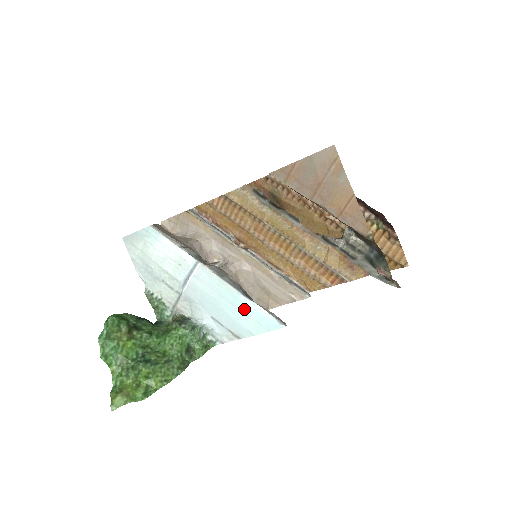
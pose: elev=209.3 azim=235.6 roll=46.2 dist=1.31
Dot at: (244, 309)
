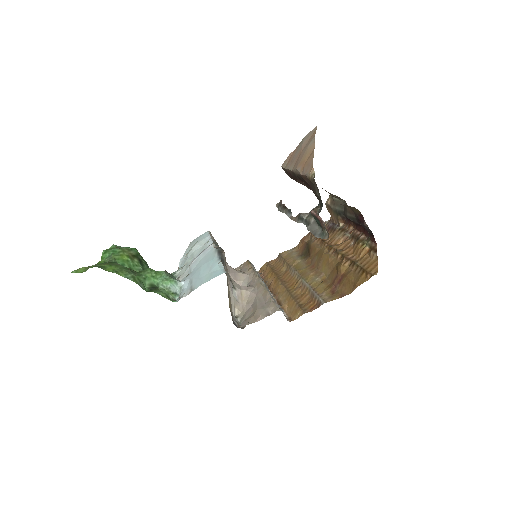
Dot at: (211, 266)
